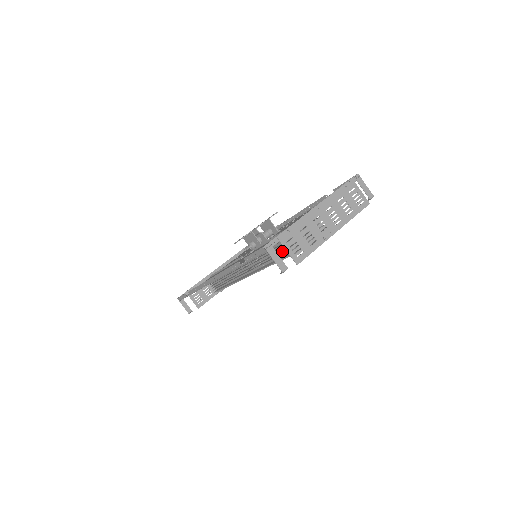
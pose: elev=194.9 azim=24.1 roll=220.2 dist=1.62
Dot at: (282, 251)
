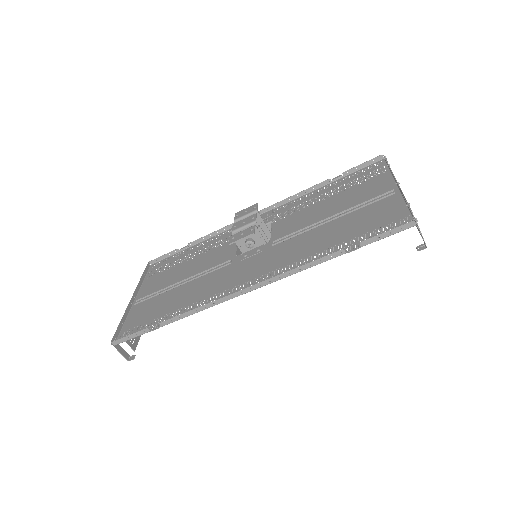
Dot at: occluded
